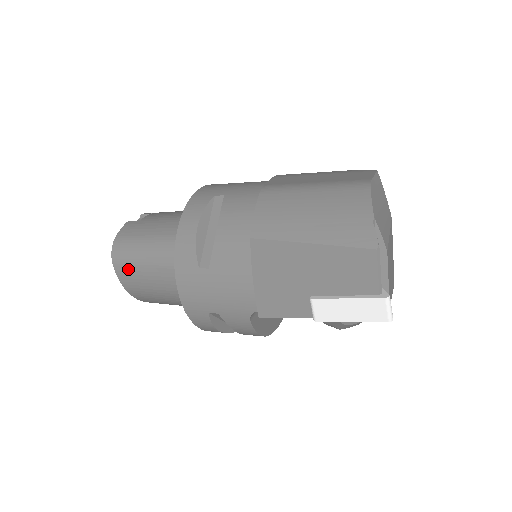
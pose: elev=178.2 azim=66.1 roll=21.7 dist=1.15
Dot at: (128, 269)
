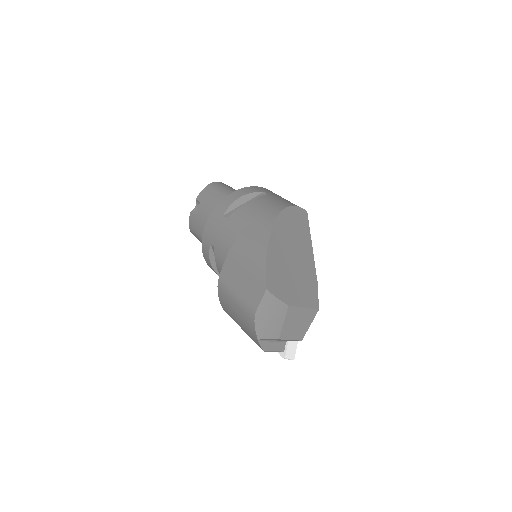
Dot at: occluded
